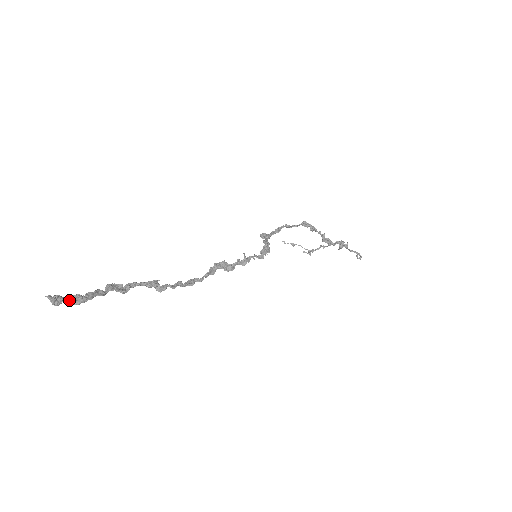
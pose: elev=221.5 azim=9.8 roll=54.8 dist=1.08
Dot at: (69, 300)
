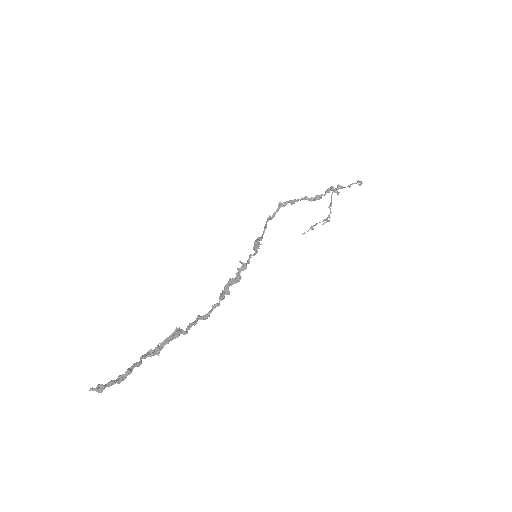
Dot at: (113, 384)
